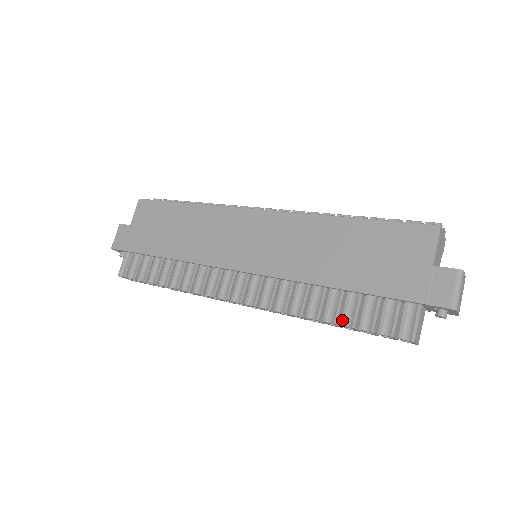
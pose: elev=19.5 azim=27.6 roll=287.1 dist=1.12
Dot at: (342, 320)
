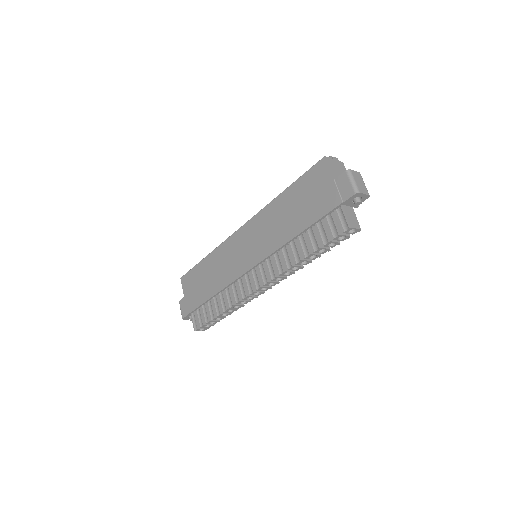
Dot at: (312, 249)
